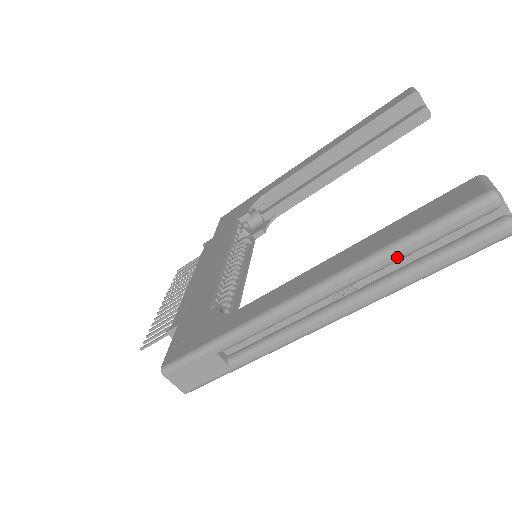
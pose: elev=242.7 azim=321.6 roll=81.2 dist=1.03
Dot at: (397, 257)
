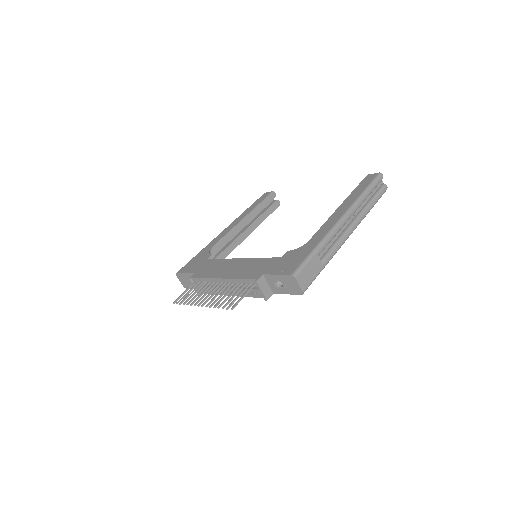
Dot at: (367, 196)
